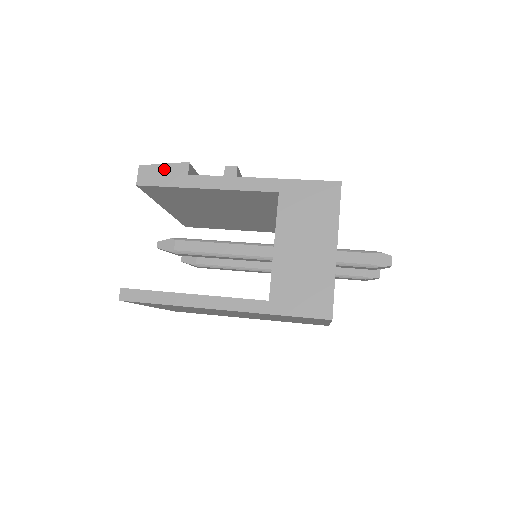
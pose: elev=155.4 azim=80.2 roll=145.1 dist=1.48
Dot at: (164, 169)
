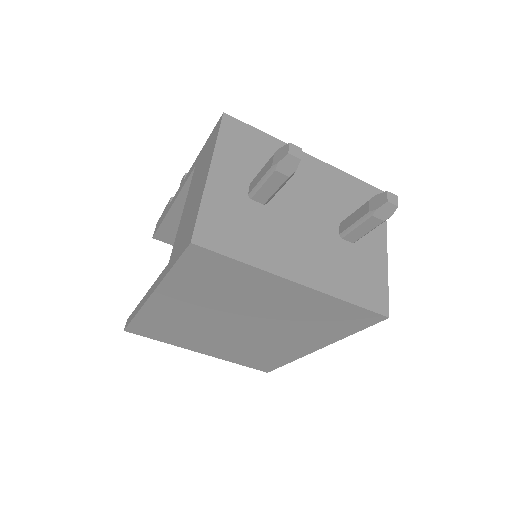
Dot at: occluded
